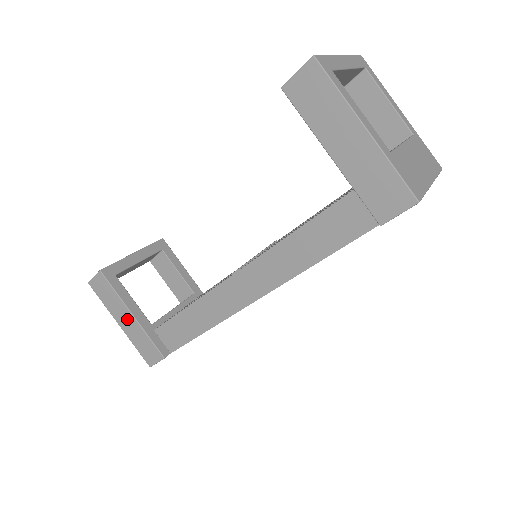
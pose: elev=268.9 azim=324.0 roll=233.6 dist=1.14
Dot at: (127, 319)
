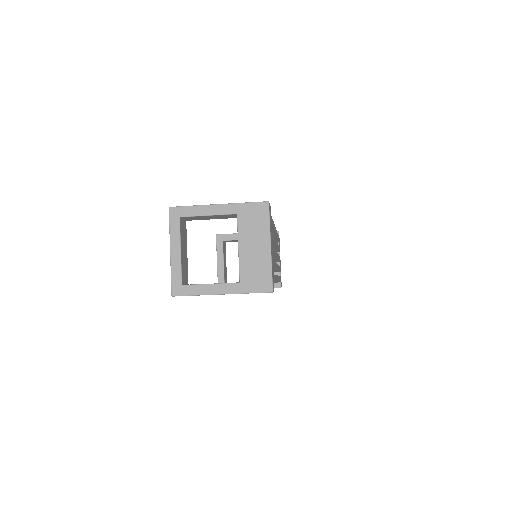
Dot at: occluded
